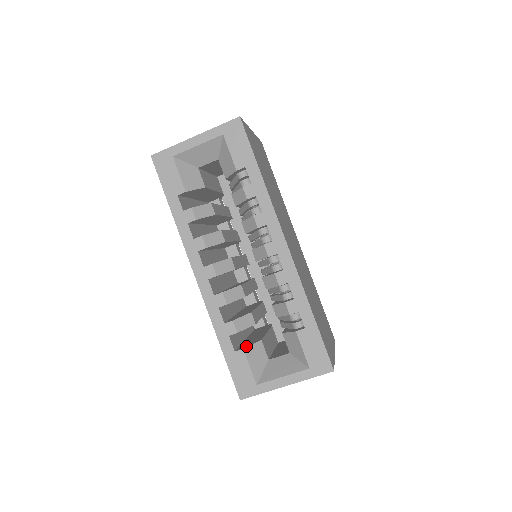
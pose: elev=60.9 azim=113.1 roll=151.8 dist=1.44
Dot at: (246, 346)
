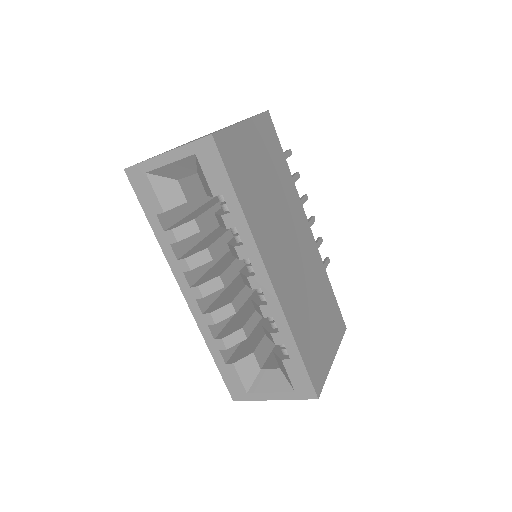
Dot at: (237, 359)
